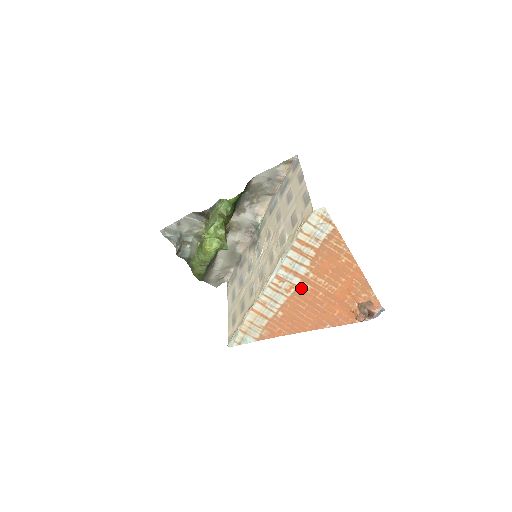
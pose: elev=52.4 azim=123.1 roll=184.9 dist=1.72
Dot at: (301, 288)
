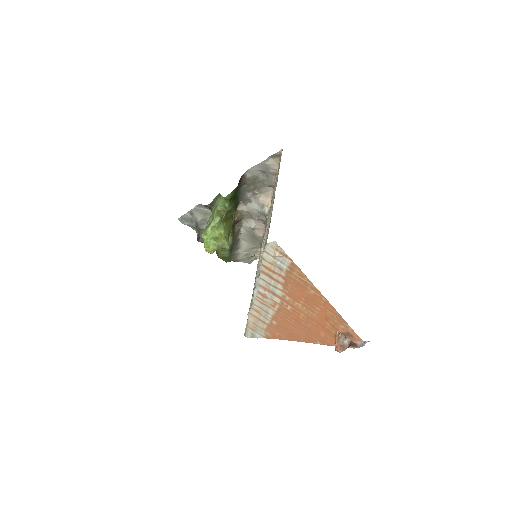
Dot at: (283, 306)
